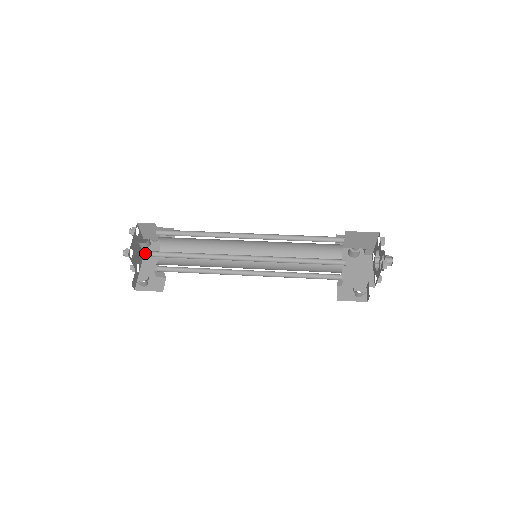
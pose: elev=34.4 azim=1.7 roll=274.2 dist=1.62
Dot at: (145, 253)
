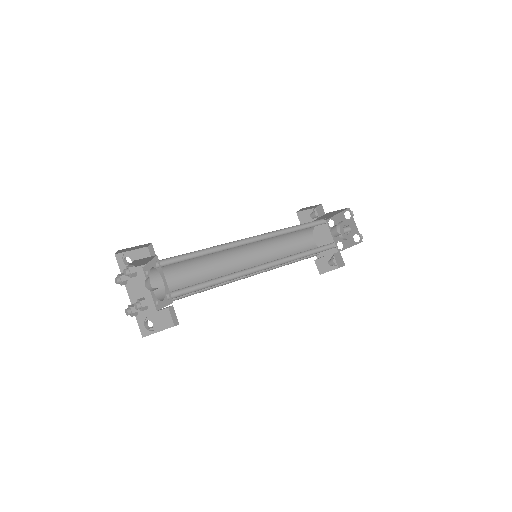
Dot at: (126, 284)
